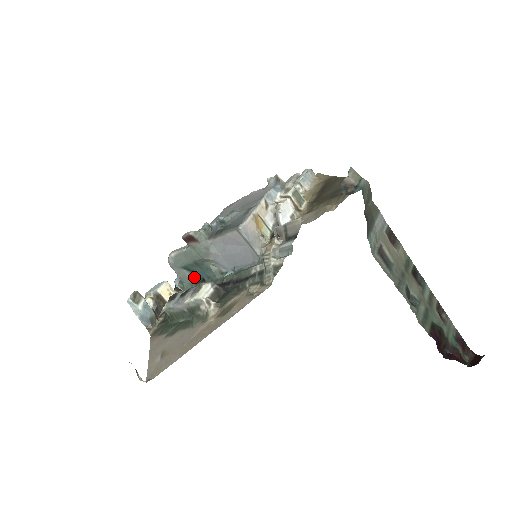
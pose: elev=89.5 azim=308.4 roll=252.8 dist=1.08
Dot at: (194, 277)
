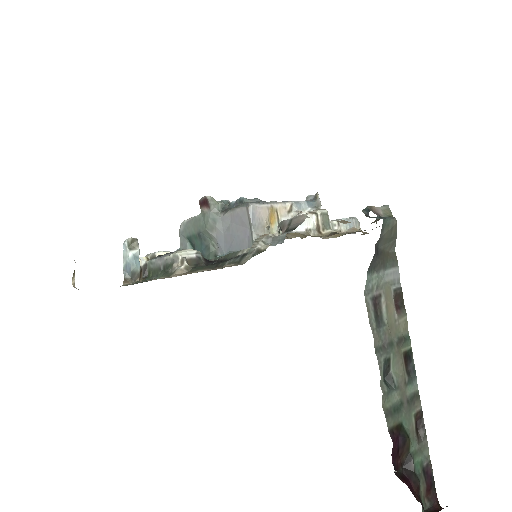
Dot at: occluded
